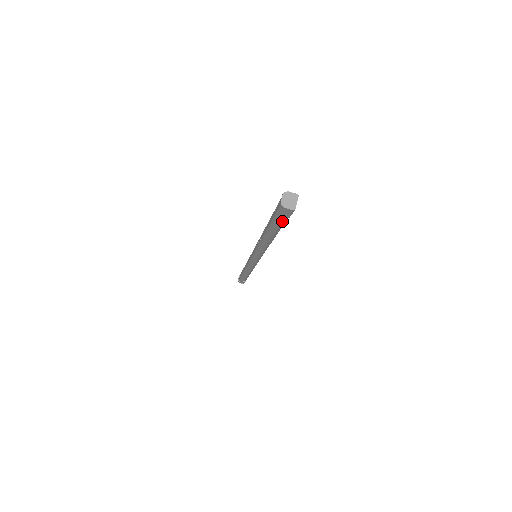
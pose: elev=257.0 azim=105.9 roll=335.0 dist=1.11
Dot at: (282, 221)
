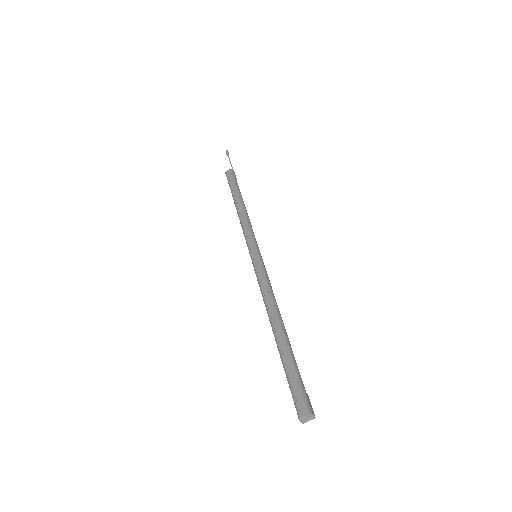
Dot at: (291, 387)
